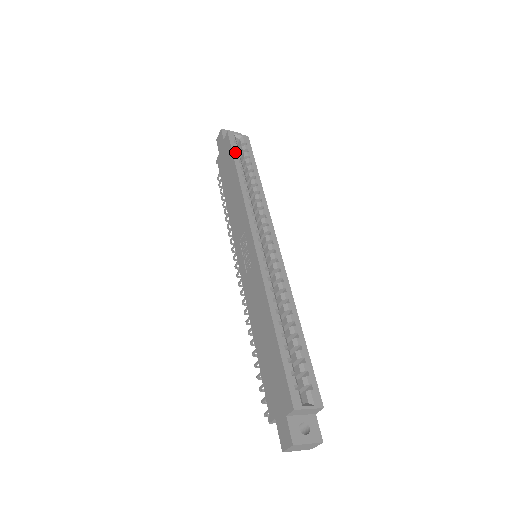
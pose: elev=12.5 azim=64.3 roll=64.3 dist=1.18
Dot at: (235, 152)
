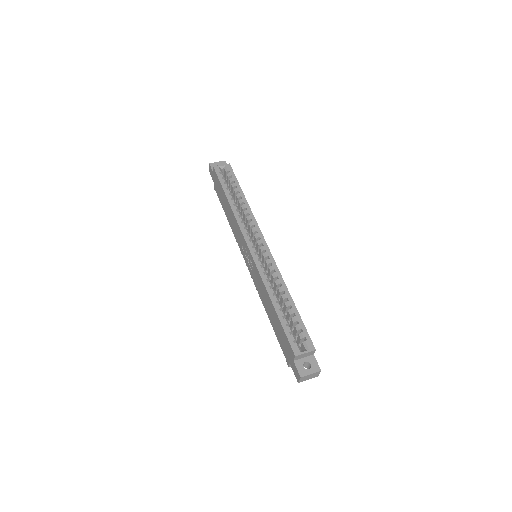
Dot at: (222, 182)
